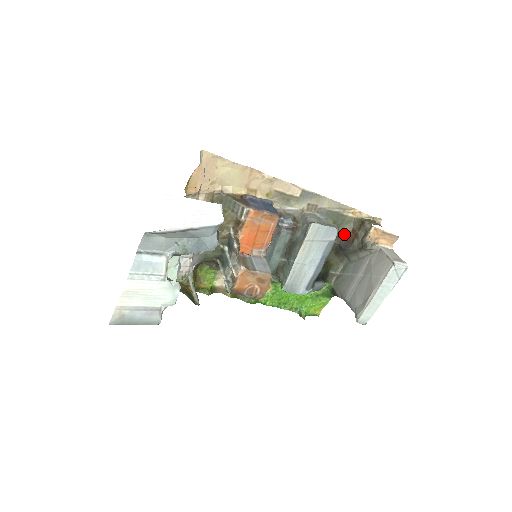
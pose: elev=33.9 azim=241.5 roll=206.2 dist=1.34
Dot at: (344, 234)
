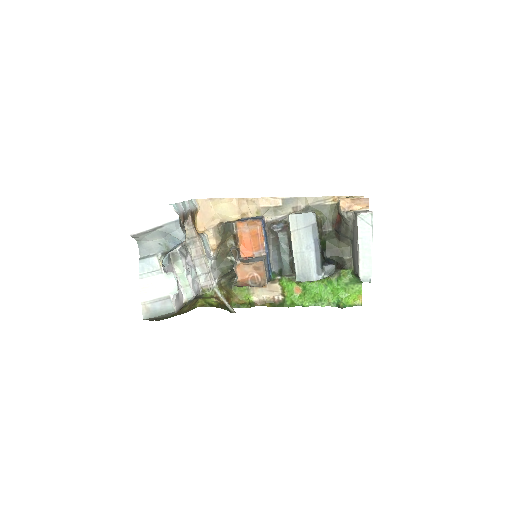
Dot at: (334, 219)
